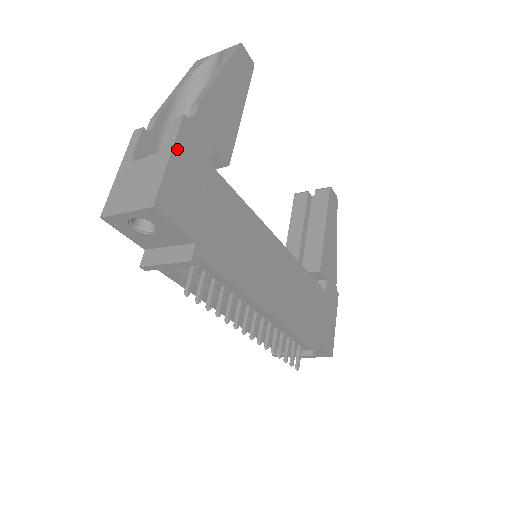
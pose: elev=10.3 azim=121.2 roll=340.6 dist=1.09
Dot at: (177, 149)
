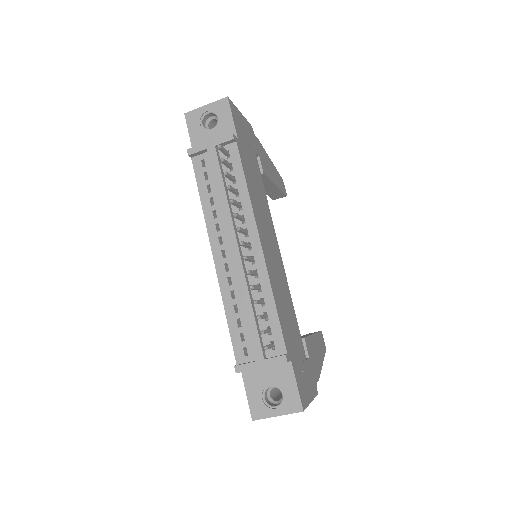
Dot at: (244, 120)
